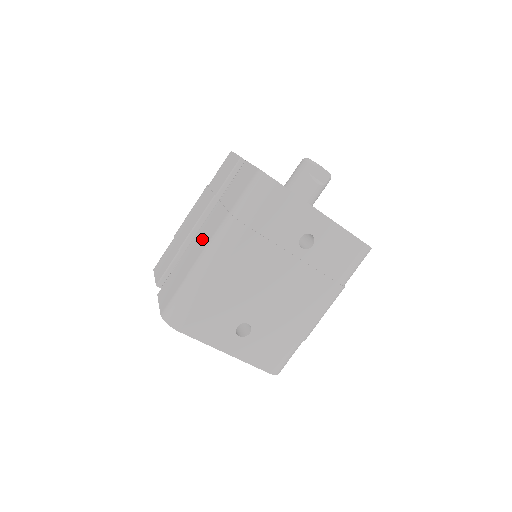
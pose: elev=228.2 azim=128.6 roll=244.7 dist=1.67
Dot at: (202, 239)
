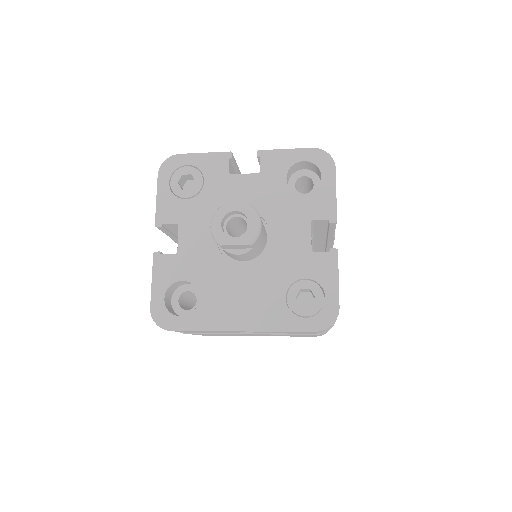
Dot at: occluded
